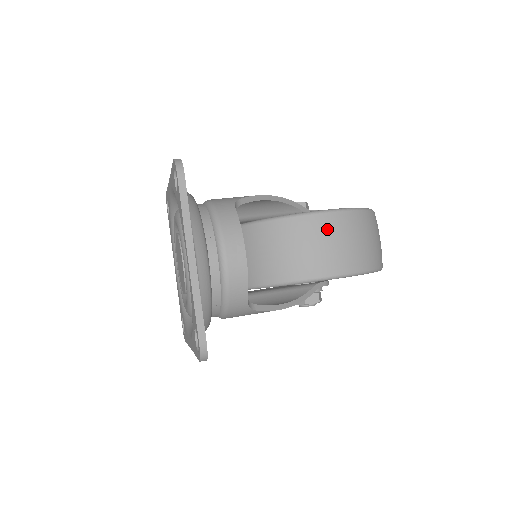
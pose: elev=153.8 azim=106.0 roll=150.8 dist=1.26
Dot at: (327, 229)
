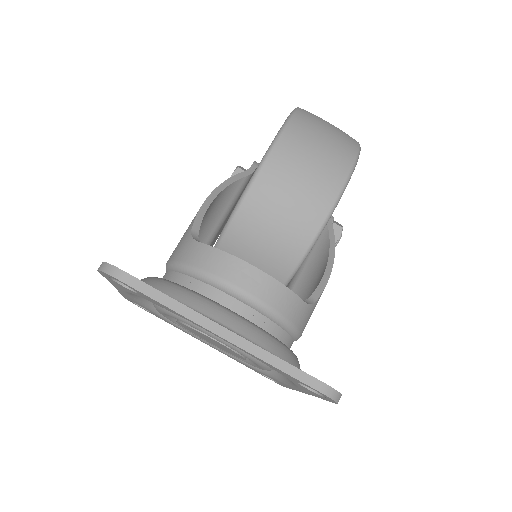
Dot at: (287, 165)
